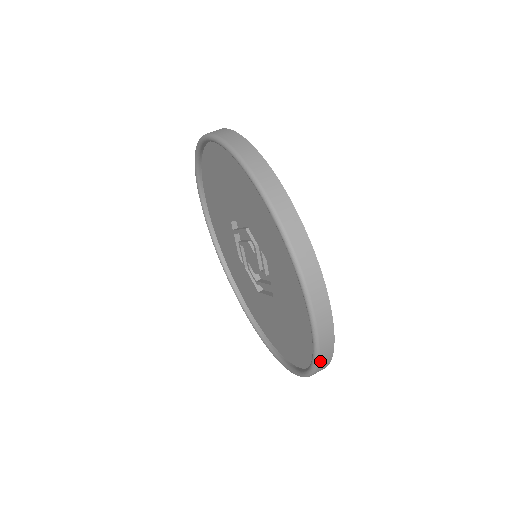
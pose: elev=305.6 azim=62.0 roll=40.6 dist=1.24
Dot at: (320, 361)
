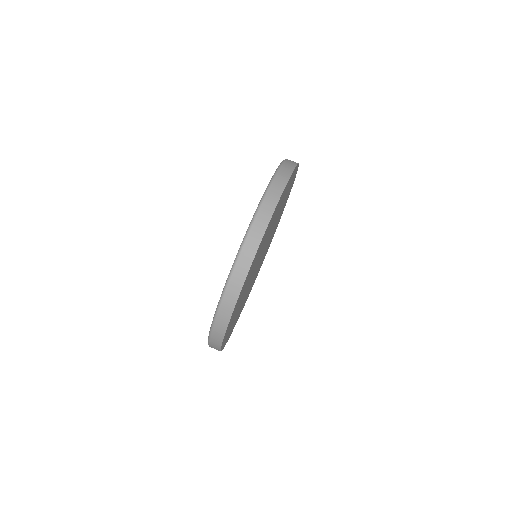
Dot at: (218, 317)
